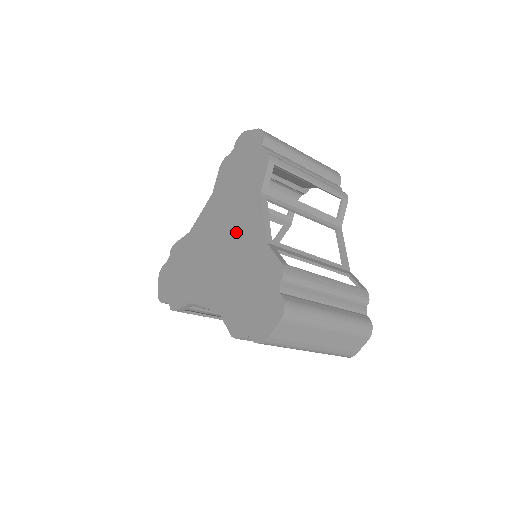
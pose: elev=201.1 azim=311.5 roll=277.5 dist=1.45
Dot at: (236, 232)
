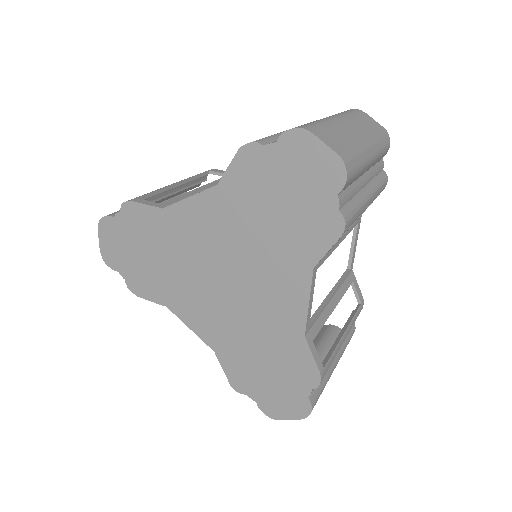
Dot at: (257, 285)
